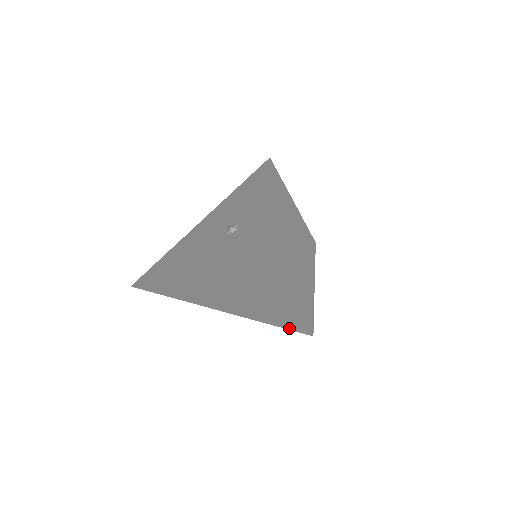
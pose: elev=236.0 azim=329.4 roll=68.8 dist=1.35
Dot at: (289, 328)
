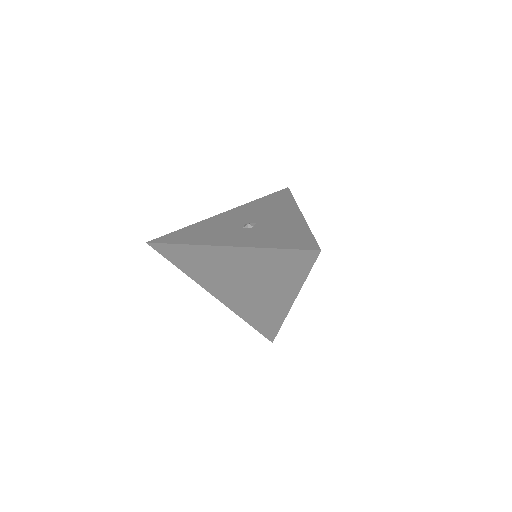
Dot at: (257, 328)
